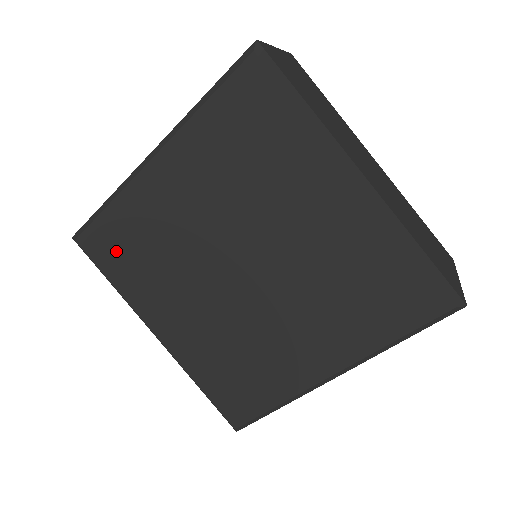
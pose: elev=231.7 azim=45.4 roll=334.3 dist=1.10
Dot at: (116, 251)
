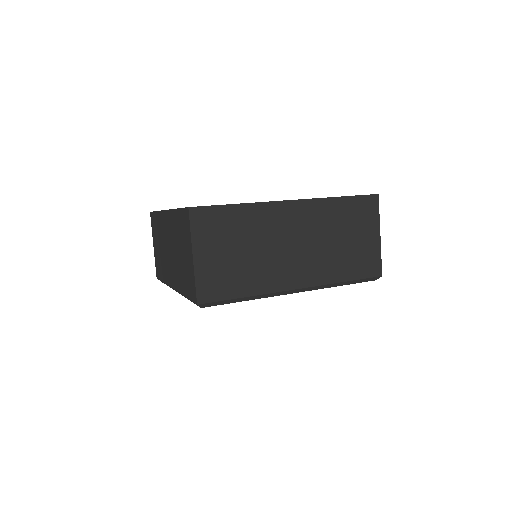
Dot at: occluded
